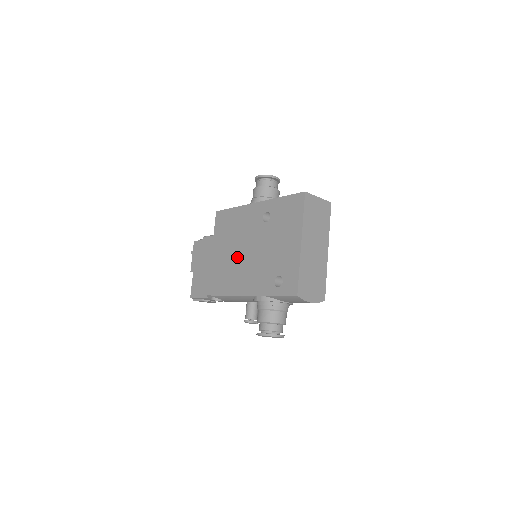
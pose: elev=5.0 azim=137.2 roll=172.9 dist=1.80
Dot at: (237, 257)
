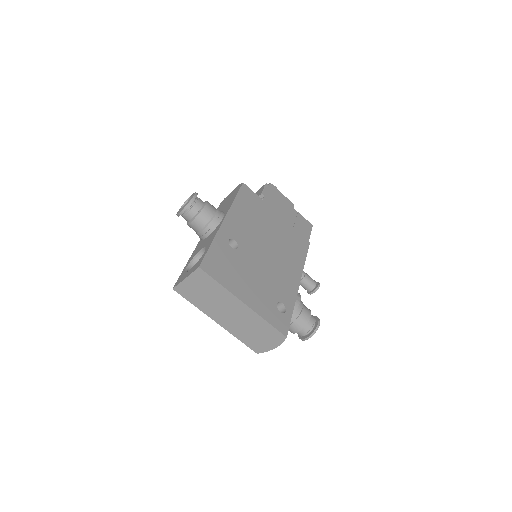
Dot at: occluded
